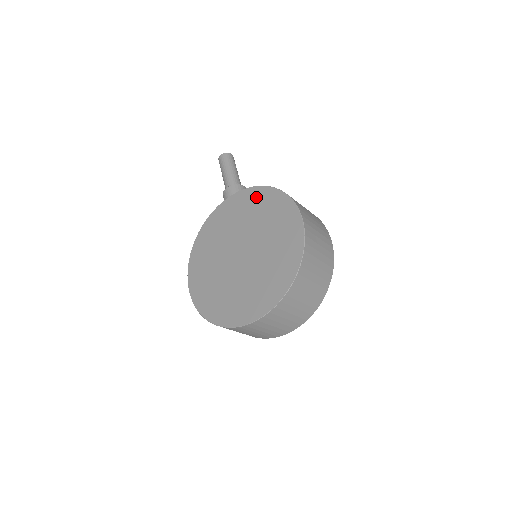
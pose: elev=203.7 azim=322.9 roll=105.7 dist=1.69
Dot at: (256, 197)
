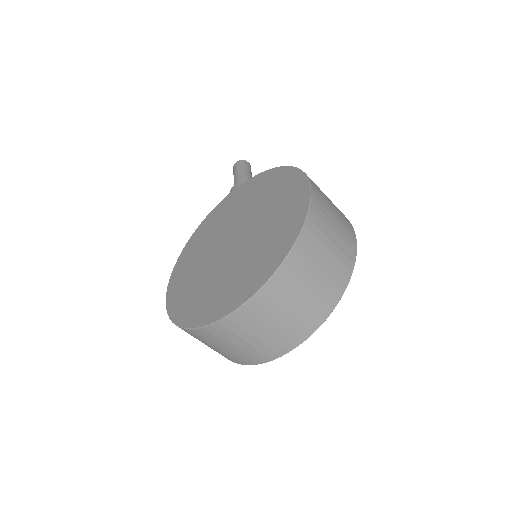
Dot at: (261, 181)
